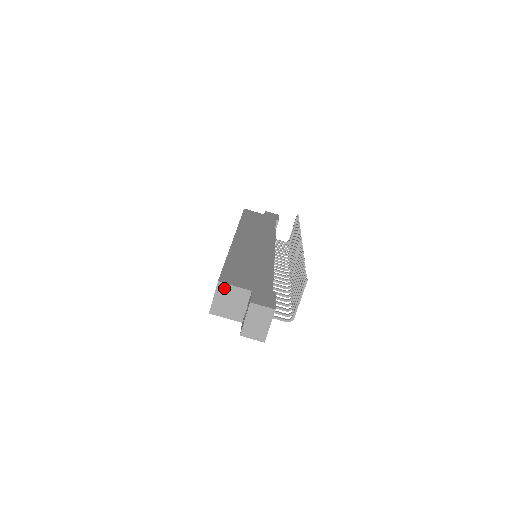
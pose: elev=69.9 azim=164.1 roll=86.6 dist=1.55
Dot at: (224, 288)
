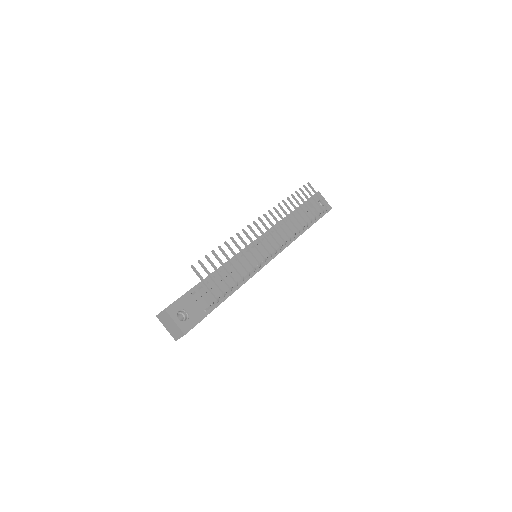
Dot at: occluded
